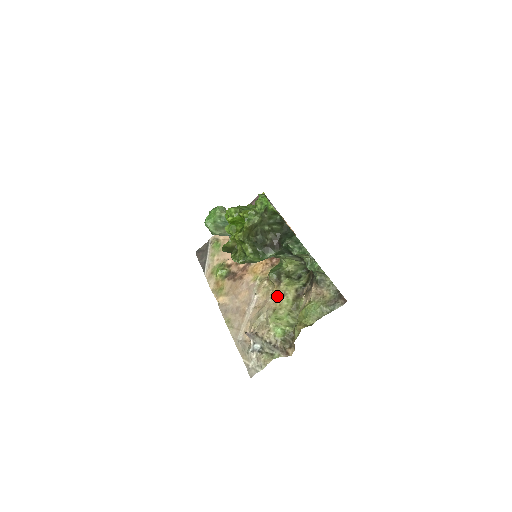
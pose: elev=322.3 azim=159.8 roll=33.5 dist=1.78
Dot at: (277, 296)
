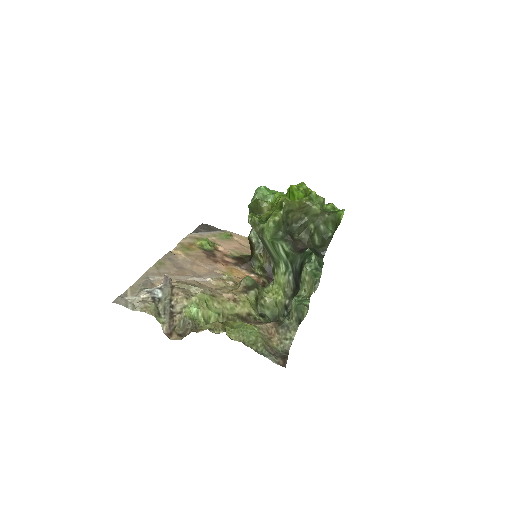
Dot at: (230, 294)
